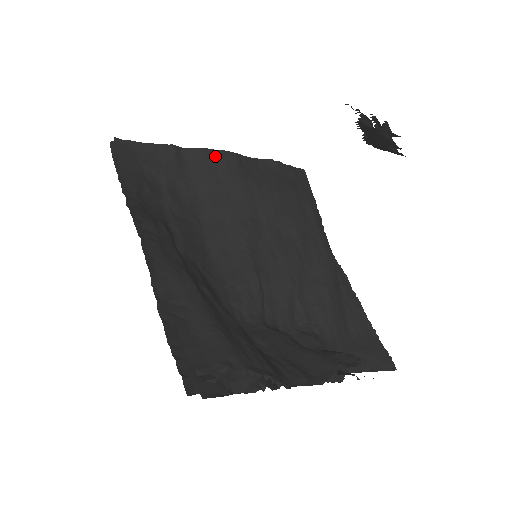
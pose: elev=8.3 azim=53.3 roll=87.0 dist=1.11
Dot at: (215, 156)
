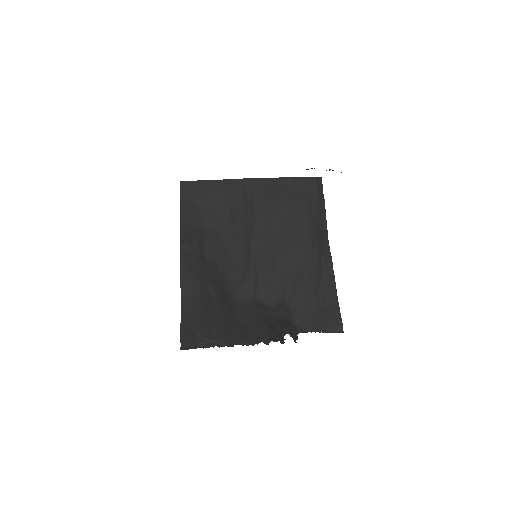
Dot at: (241, 184)
